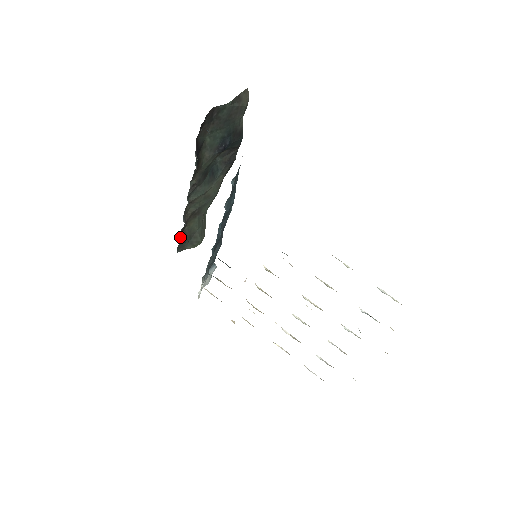
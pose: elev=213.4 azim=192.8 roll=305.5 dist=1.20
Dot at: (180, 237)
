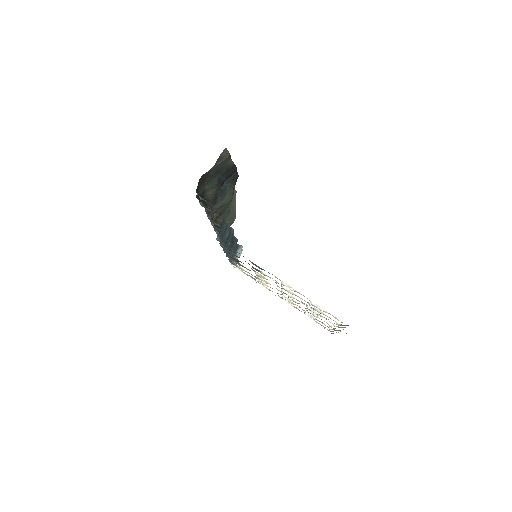
Dot at: (215, 228)
